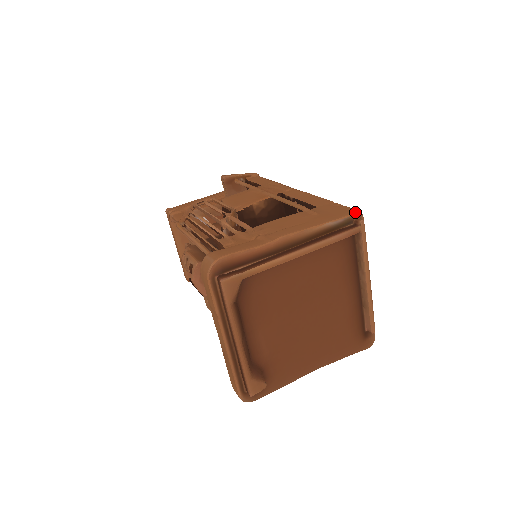
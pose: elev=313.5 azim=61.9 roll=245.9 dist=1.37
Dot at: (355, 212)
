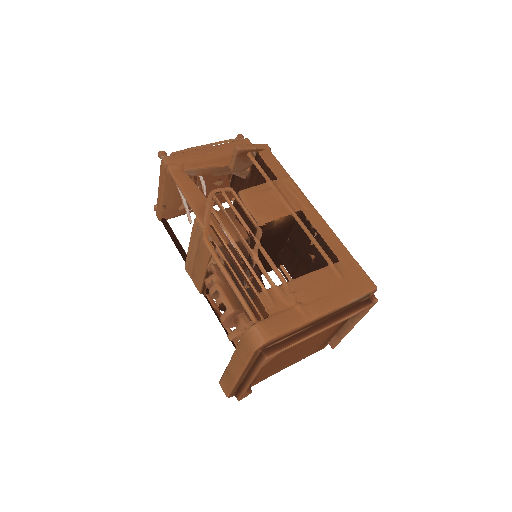
Dot at: (373, 288)
